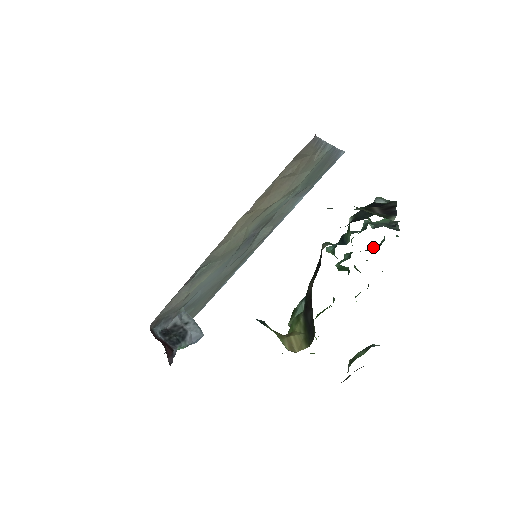
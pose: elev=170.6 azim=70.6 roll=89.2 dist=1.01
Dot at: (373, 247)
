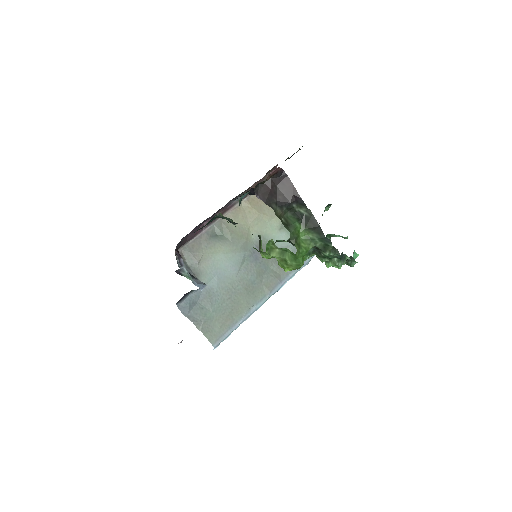
Dot at: occluded
